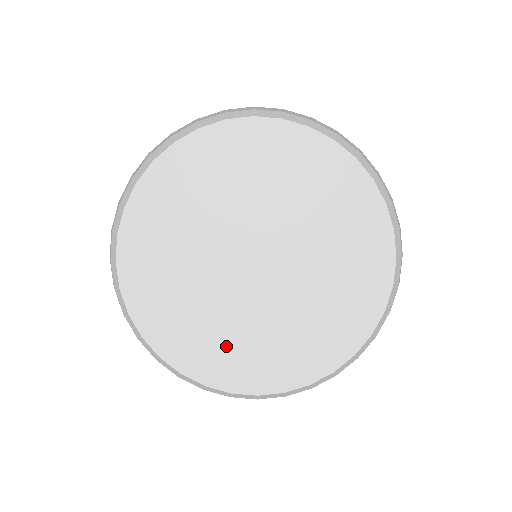
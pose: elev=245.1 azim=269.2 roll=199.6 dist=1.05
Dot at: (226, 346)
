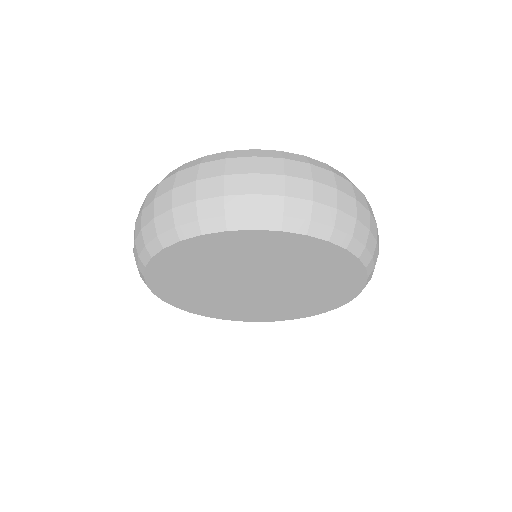
Dot at: (247, 311)
